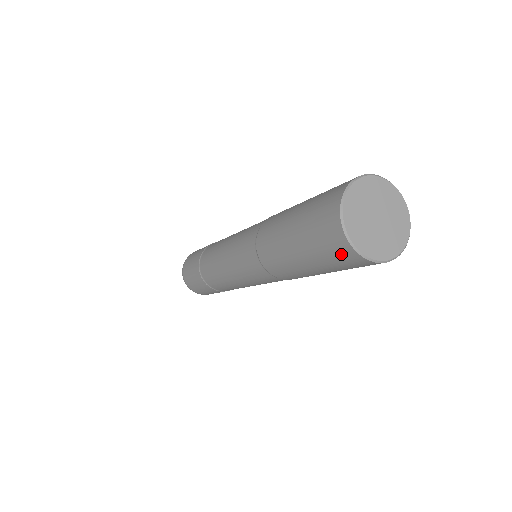
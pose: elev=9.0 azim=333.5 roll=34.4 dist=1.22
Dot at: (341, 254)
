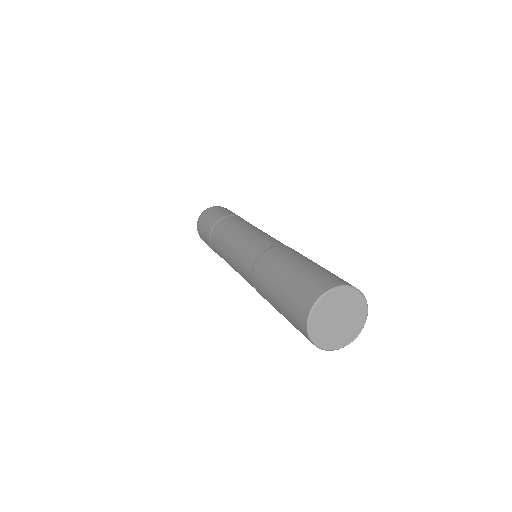
Dot at: occluded
